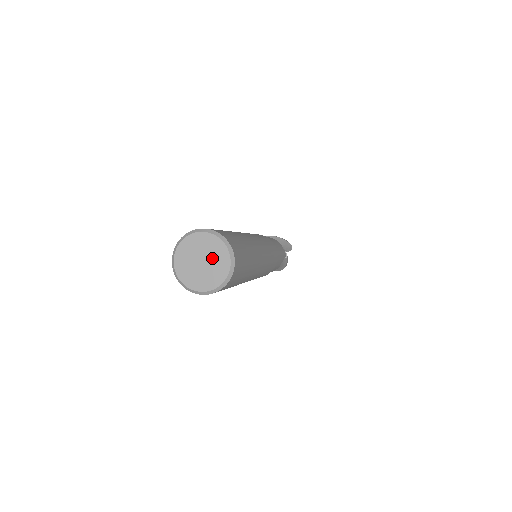
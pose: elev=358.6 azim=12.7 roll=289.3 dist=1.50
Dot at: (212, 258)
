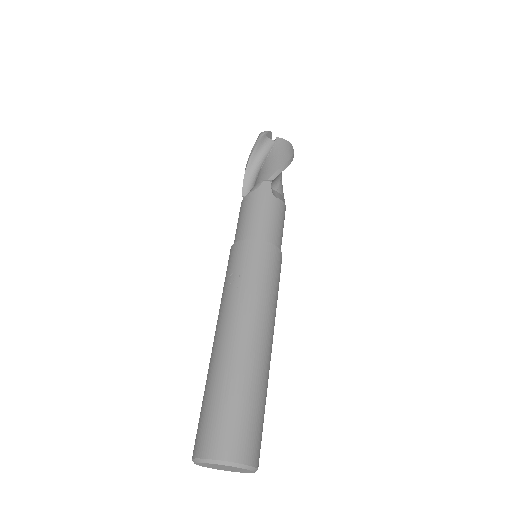
Dot at: (236, 470)
